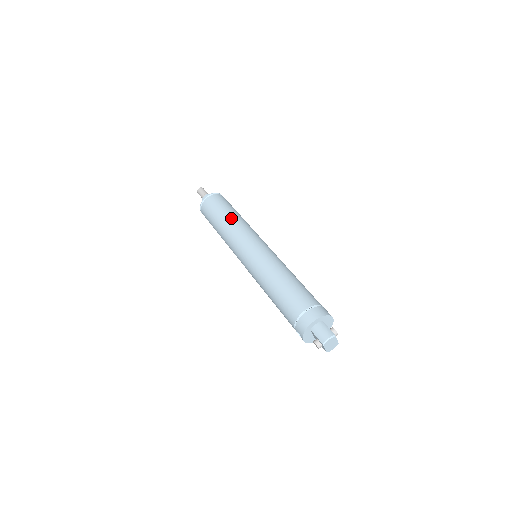
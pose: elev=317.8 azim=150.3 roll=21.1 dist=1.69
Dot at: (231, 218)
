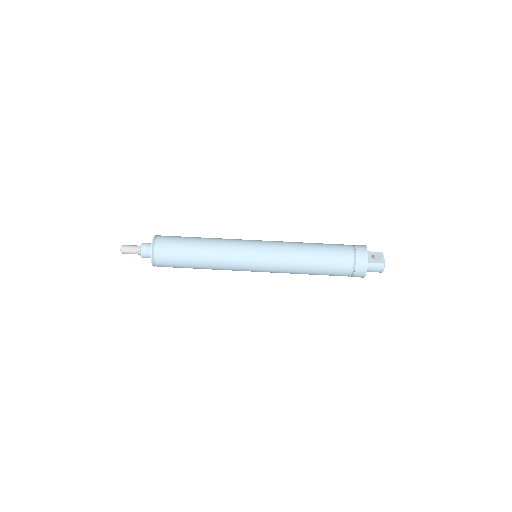
Dot at: (204, 262)
